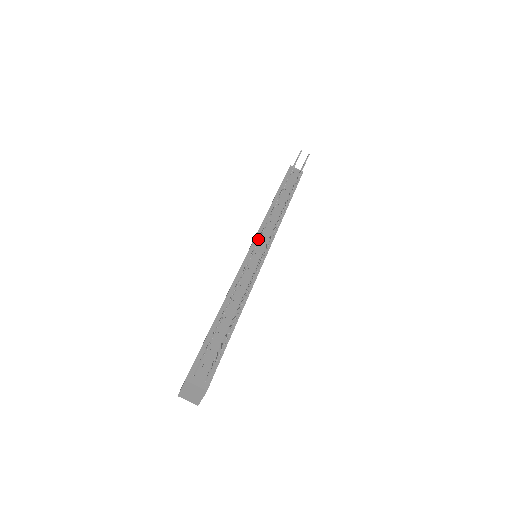
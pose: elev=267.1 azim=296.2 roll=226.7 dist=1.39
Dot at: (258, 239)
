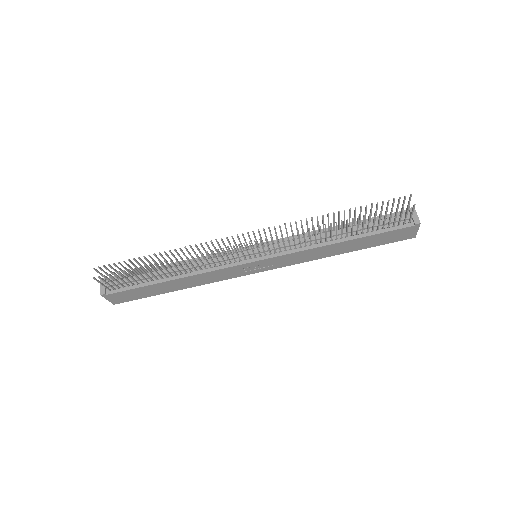
Dot at: (232, 237)
